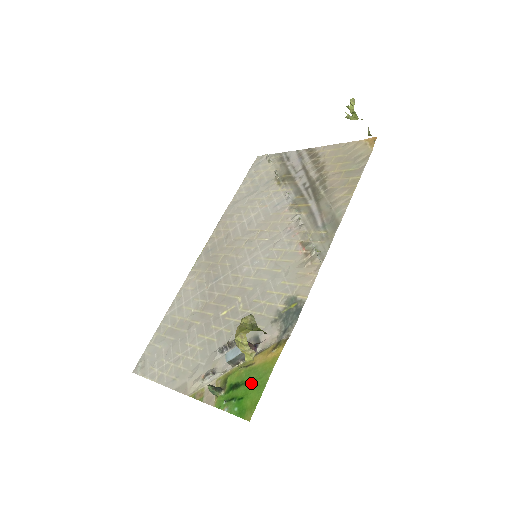
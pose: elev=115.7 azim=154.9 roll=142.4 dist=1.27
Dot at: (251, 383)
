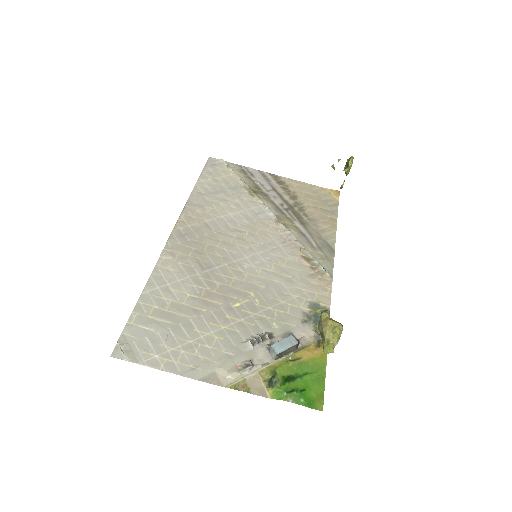
Dot at: (308, 376)
